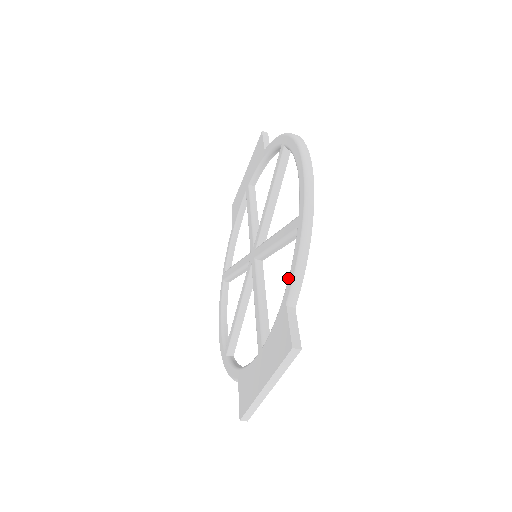
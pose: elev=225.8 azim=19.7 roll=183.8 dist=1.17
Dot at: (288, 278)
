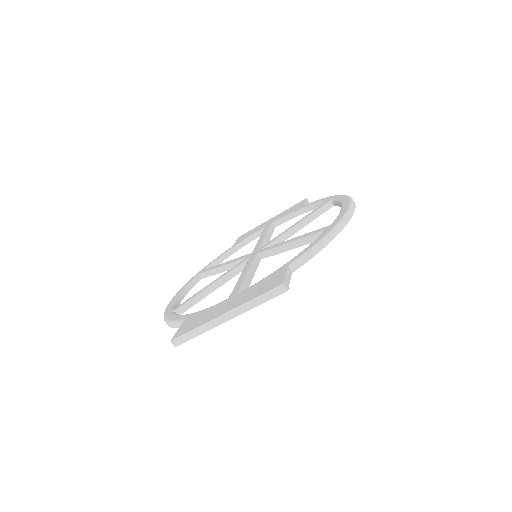
Dot at: (299, 253)
